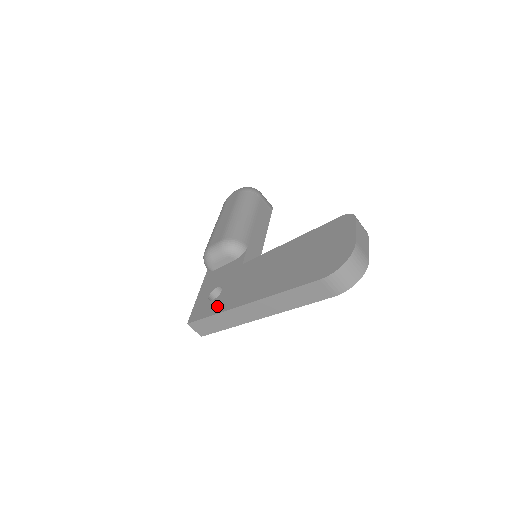
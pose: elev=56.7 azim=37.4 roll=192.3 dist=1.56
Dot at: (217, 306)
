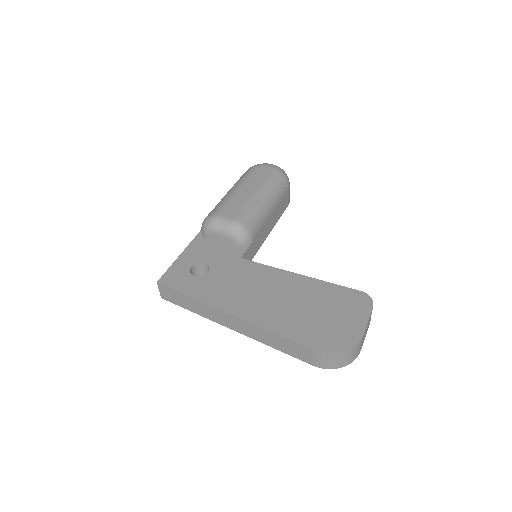
Dot at: (197, 288)
